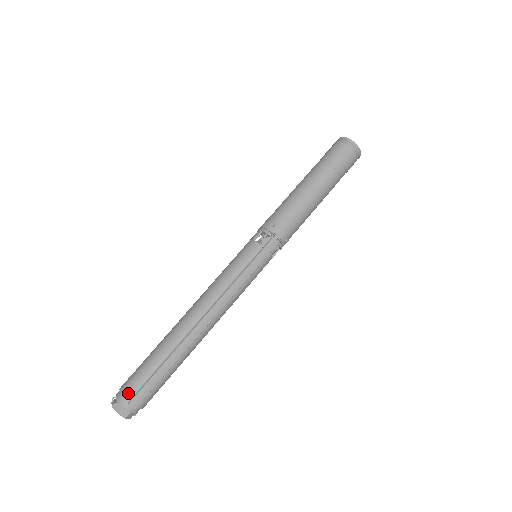
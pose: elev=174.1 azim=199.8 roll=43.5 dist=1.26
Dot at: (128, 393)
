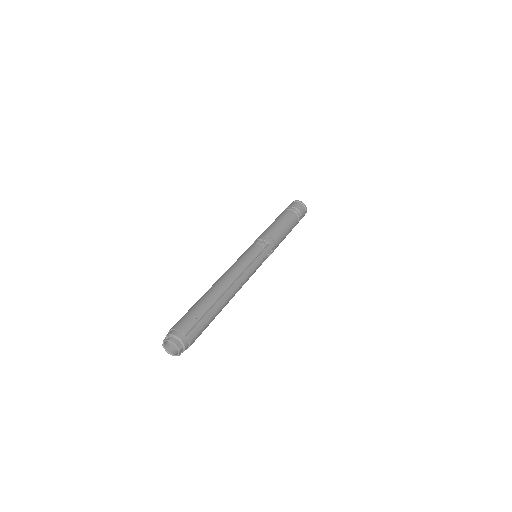
Dot at: (184, 329)
